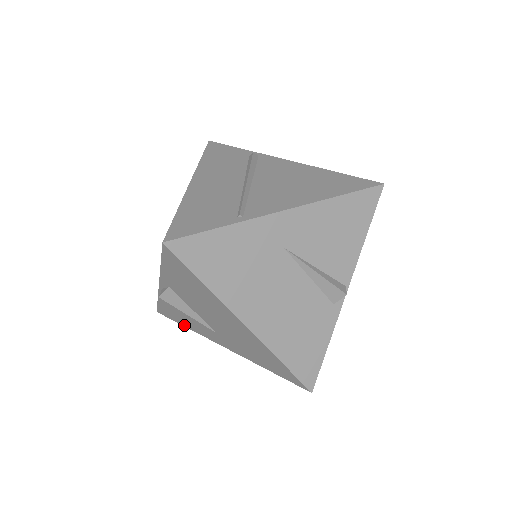
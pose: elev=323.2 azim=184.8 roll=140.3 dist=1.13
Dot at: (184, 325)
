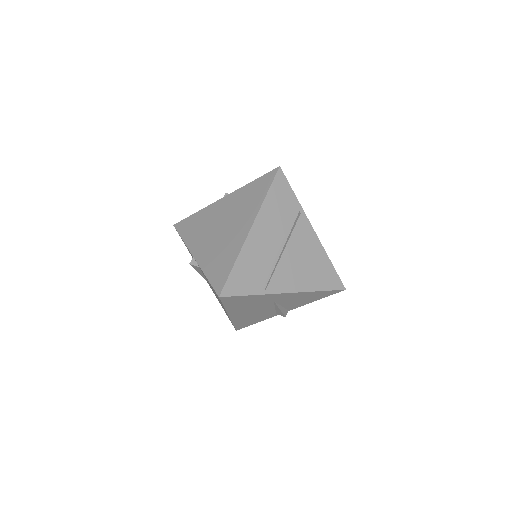
Dot at: occluded
